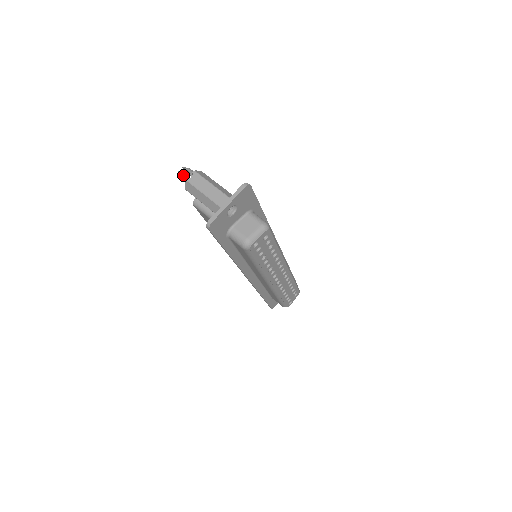
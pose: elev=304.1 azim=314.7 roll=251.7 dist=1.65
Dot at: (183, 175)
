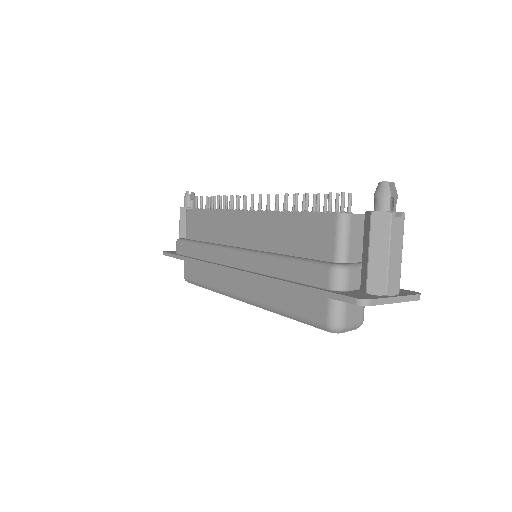
Dot at: (390, 197)
